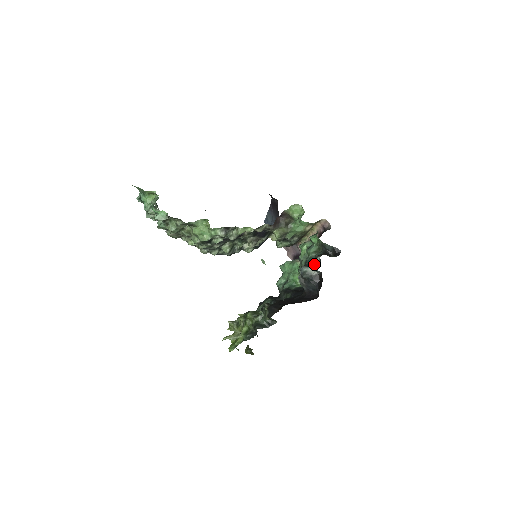
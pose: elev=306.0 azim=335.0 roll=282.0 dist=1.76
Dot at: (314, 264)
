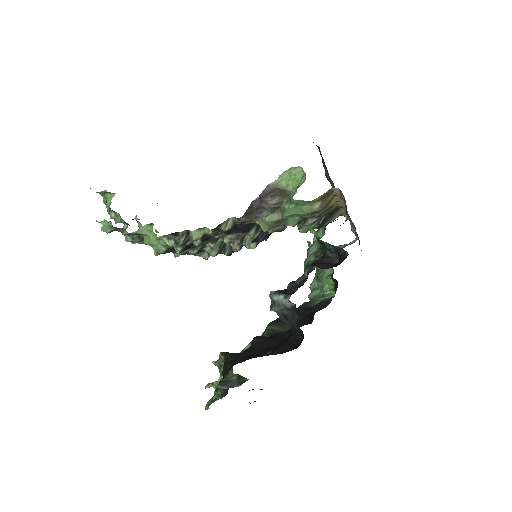
Dot at: (299, 283)
